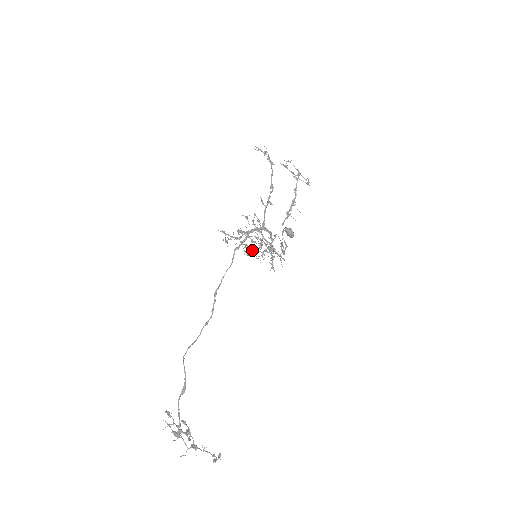
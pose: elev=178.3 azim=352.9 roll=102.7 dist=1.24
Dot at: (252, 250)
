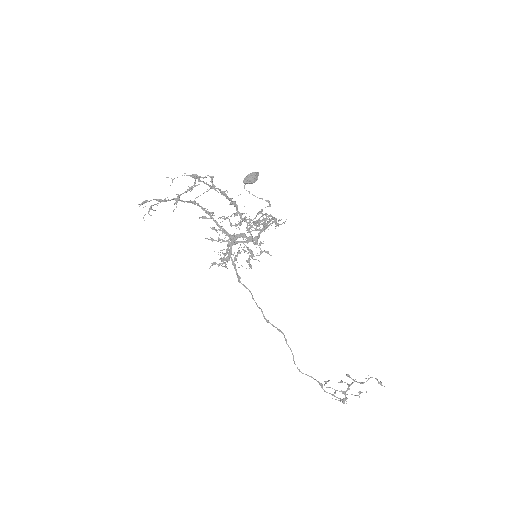
Dot at: (248, 259)
